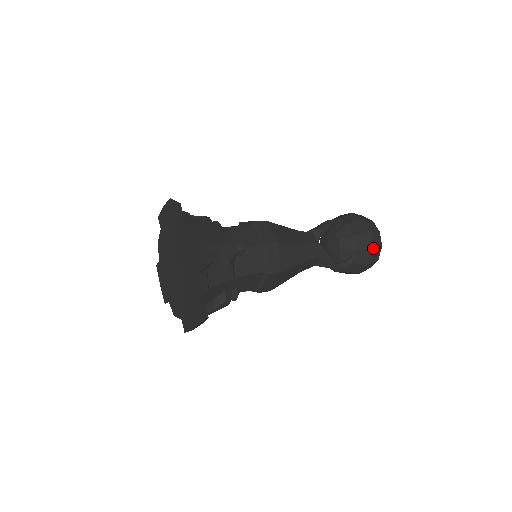
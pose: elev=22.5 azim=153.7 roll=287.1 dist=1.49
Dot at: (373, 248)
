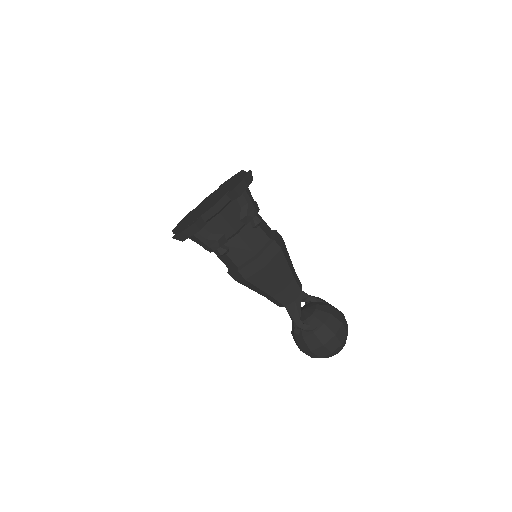
Dot at: (335, 334)
